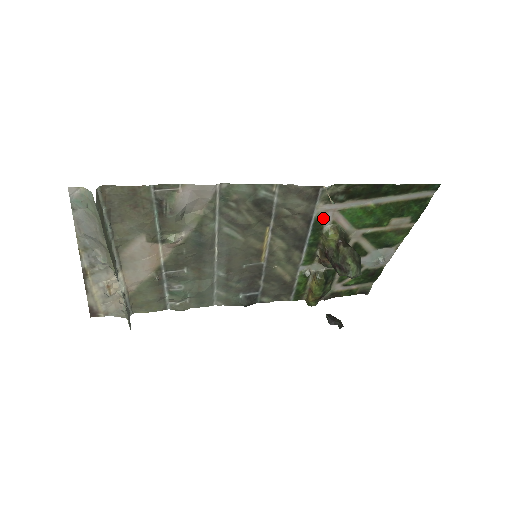
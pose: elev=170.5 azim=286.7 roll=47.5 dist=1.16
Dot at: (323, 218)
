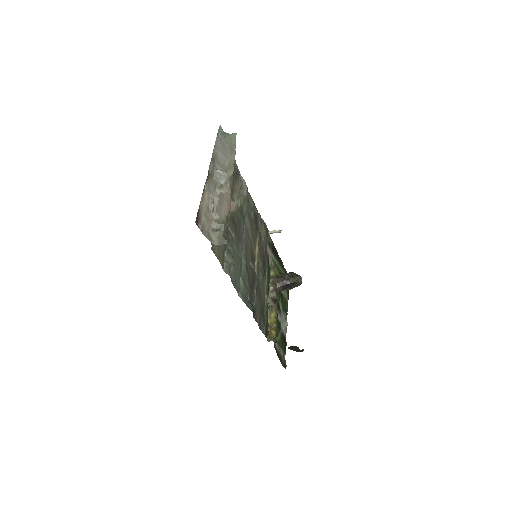
Dot at: (268, 257)
